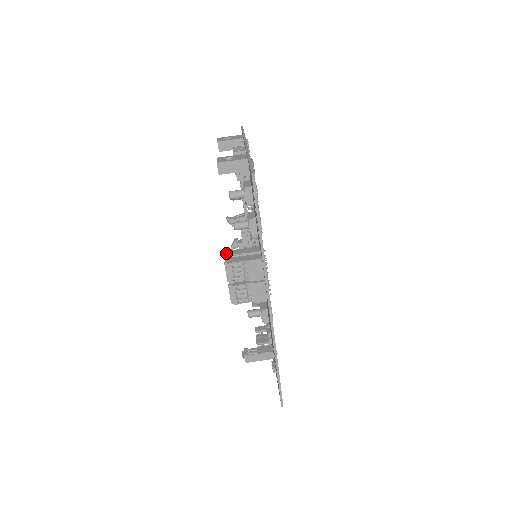
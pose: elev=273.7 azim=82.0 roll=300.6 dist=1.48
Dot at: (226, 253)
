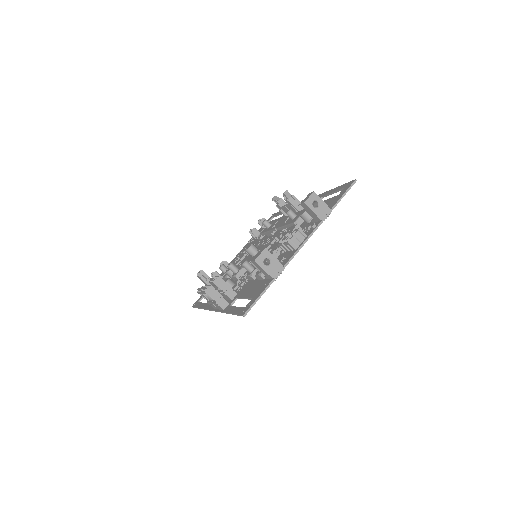
Dot at: (216, 279)
